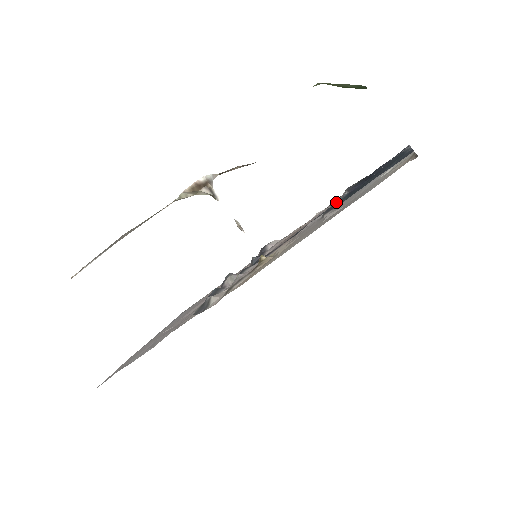
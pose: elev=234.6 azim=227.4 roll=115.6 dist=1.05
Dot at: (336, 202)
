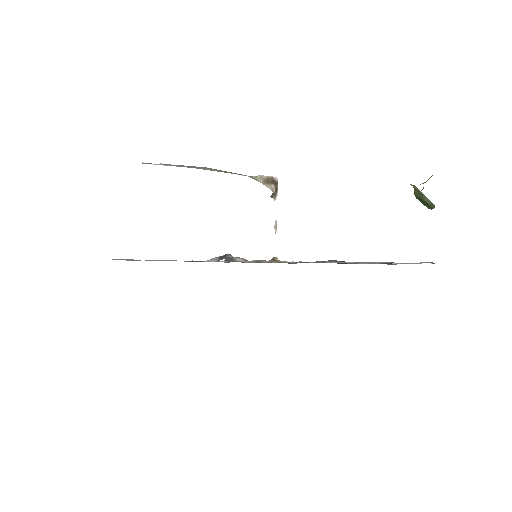
Dot at: occluded
